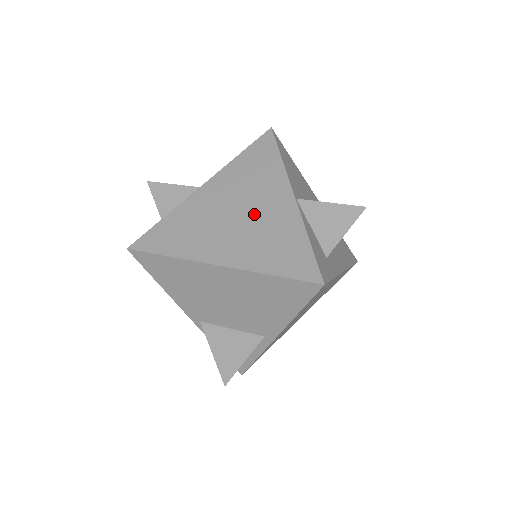
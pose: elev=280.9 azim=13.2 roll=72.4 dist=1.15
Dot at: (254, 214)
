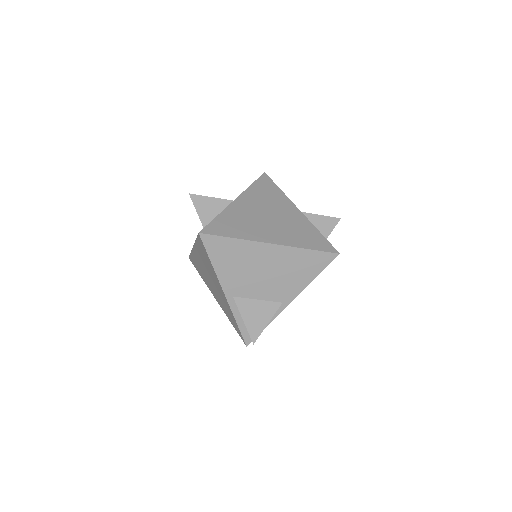
Dot at: (280, 217)
